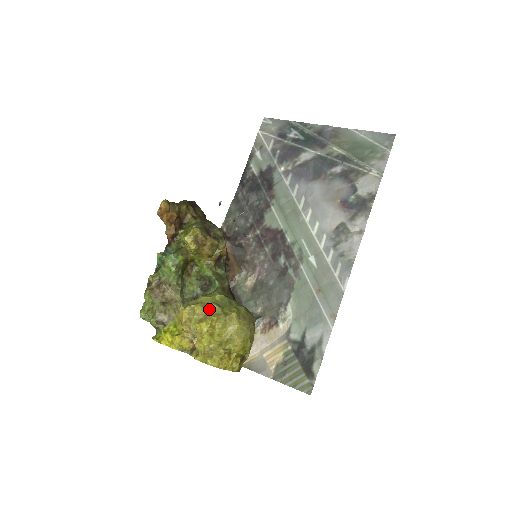
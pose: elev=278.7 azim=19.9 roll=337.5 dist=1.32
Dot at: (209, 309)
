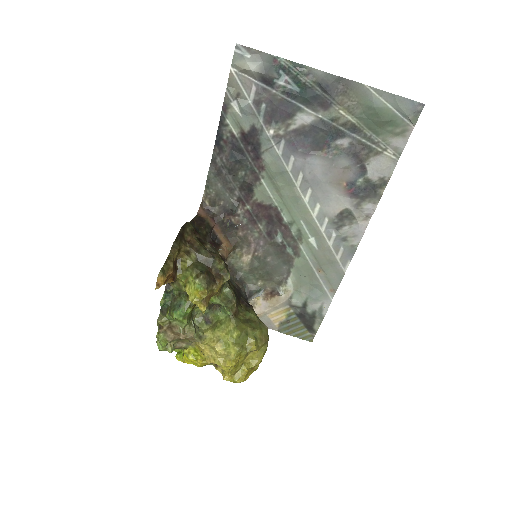
Dot at: (230, 350)
